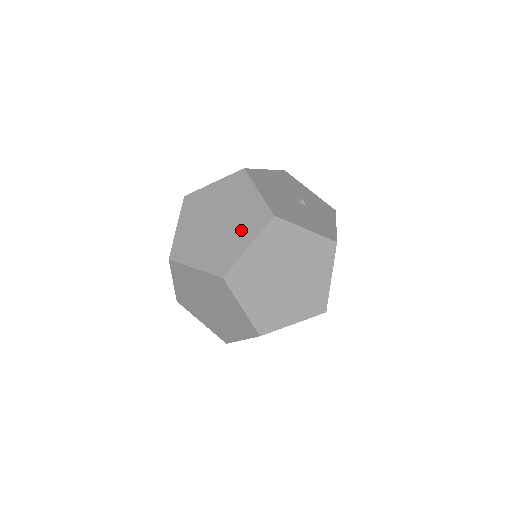
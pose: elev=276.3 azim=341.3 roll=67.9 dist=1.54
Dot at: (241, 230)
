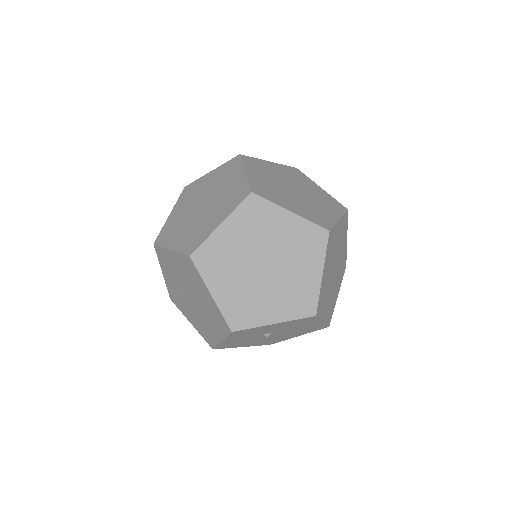
Dot at: (227, 181)
